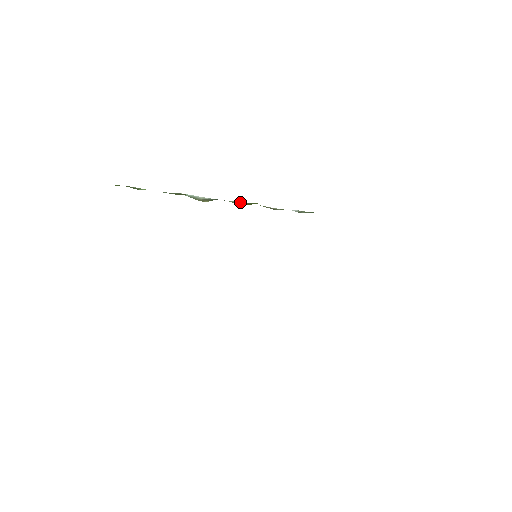
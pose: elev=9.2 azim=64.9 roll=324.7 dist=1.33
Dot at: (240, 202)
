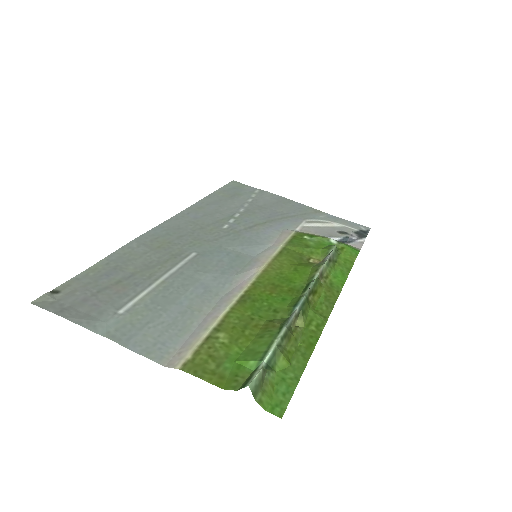
Dot at: (311, 288)
